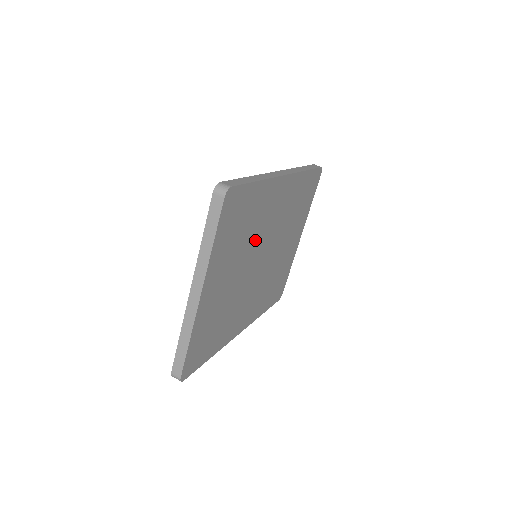
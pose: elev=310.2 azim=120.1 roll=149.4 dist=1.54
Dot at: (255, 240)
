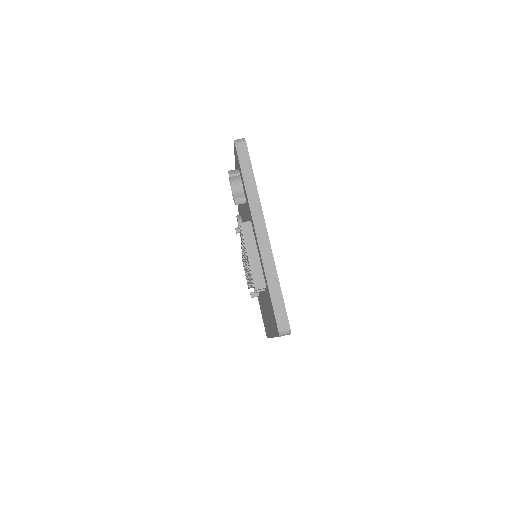
Dot at: occluded
